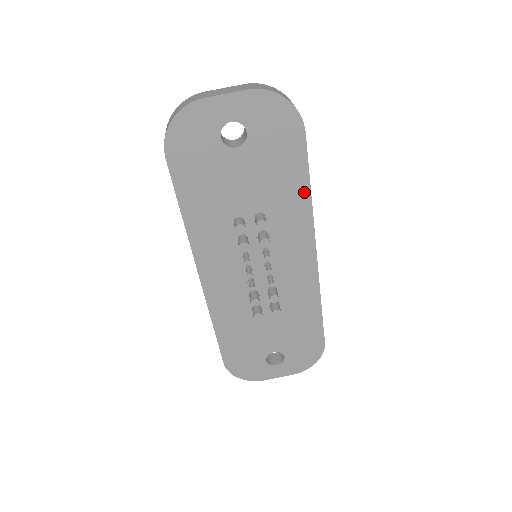
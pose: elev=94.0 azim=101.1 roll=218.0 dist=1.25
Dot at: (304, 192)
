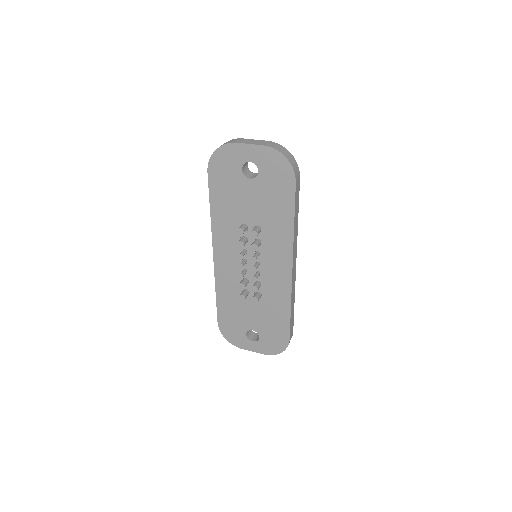
Dot at: (289, 222)
